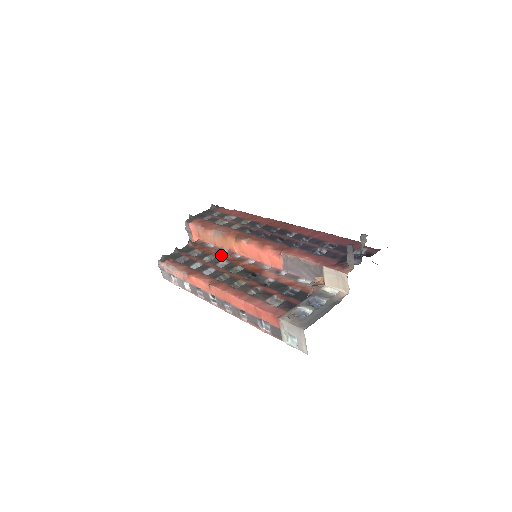
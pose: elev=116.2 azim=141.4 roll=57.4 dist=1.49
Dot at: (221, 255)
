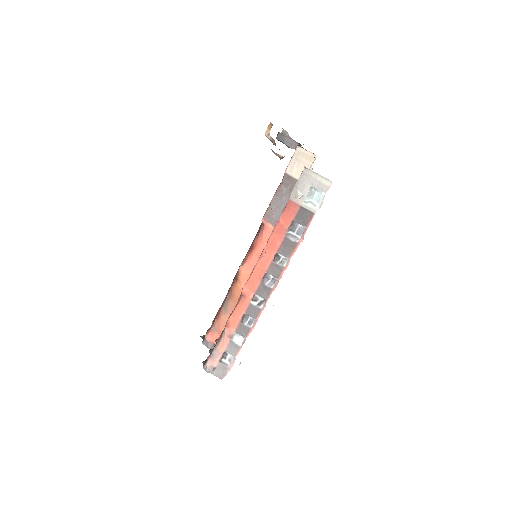
Dot at: occluded
